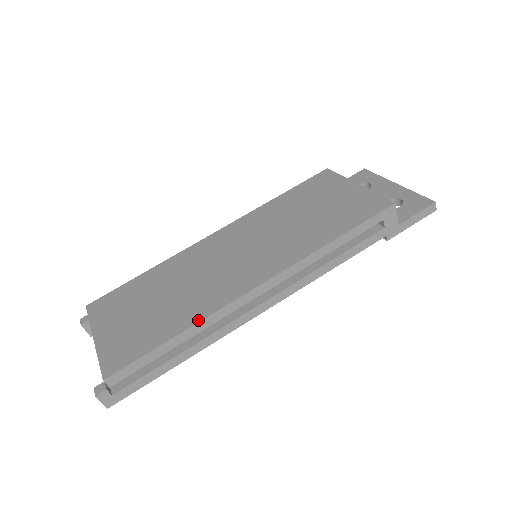
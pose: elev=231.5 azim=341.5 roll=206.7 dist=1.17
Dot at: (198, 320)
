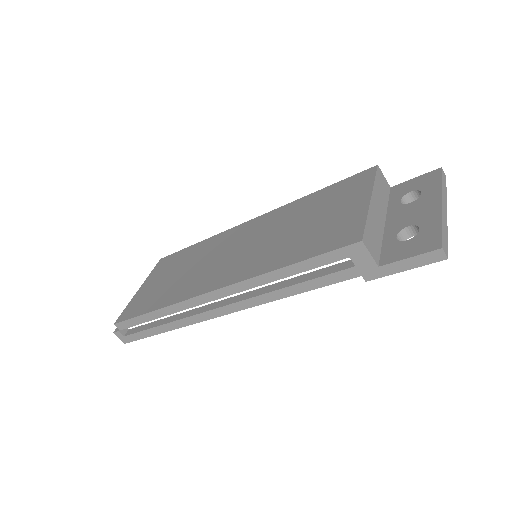
Dot at: (169, 304)
